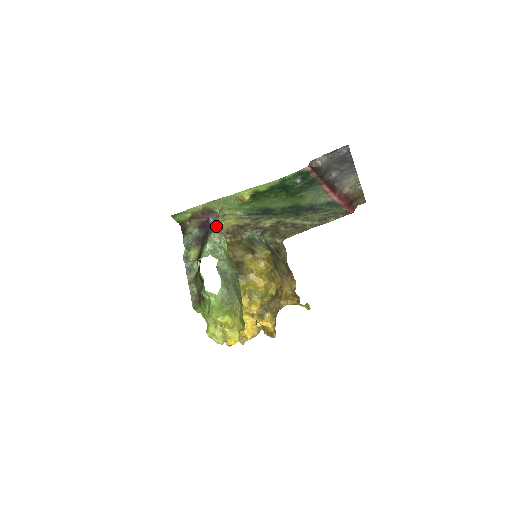
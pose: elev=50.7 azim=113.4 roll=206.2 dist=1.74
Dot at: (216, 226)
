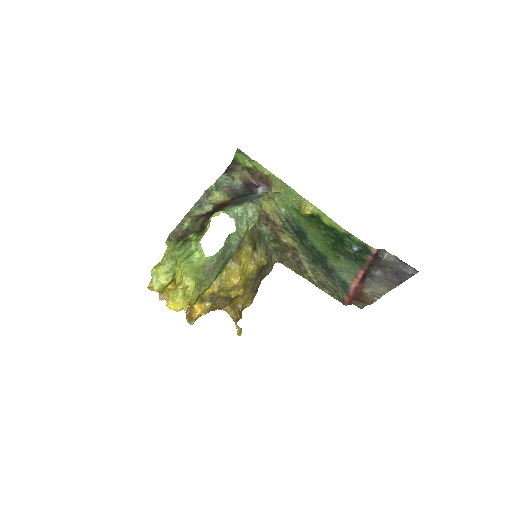
Dot at: (259, 200)
